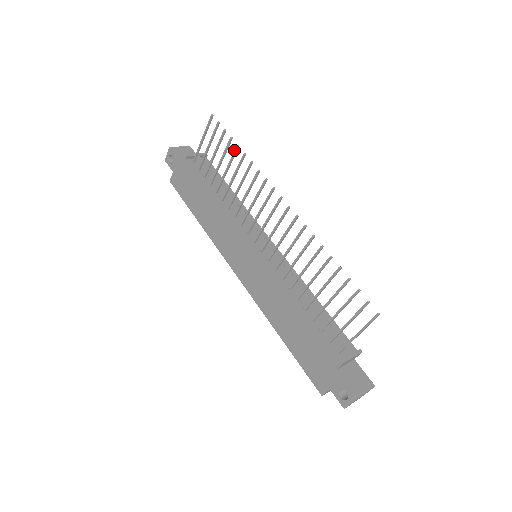
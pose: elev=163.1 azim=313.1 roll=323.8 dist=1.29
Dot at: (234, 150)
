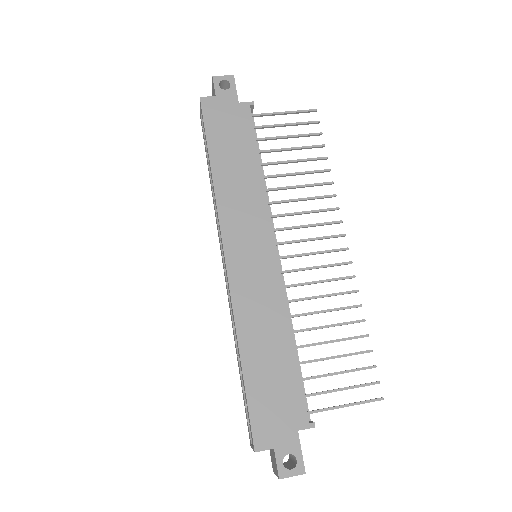
Dot at: occluded
